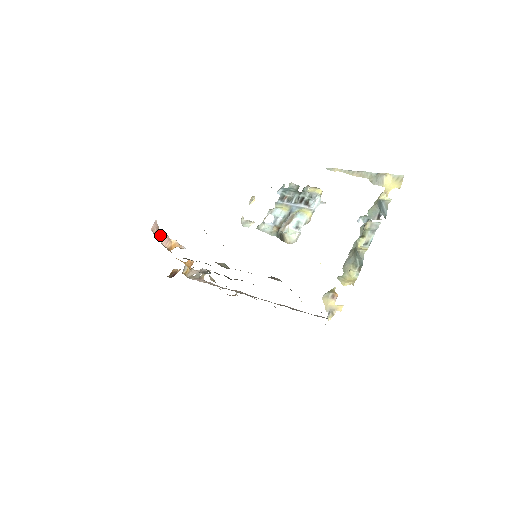
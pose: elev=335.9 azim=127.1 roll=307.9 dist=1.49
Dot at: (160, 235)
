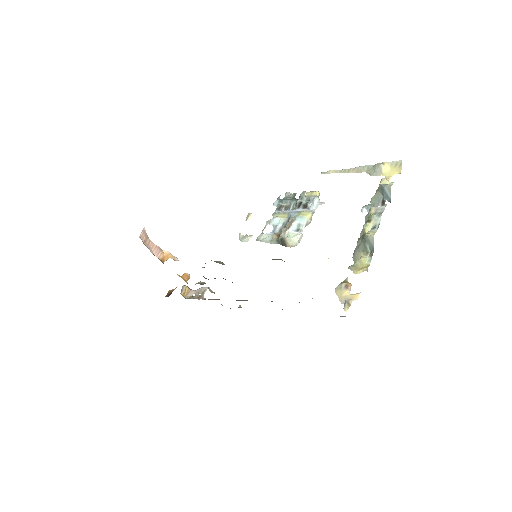
Dot at: (150, 245)
